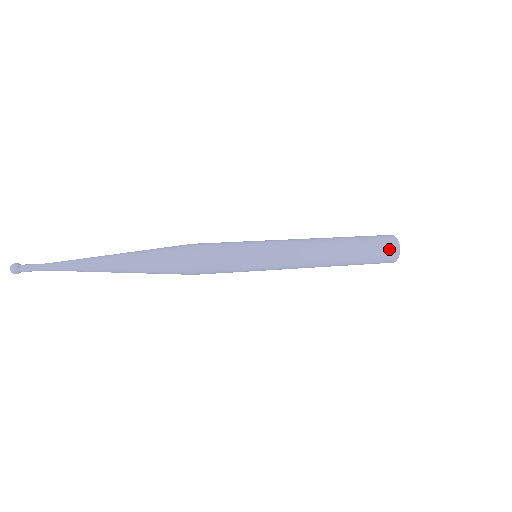
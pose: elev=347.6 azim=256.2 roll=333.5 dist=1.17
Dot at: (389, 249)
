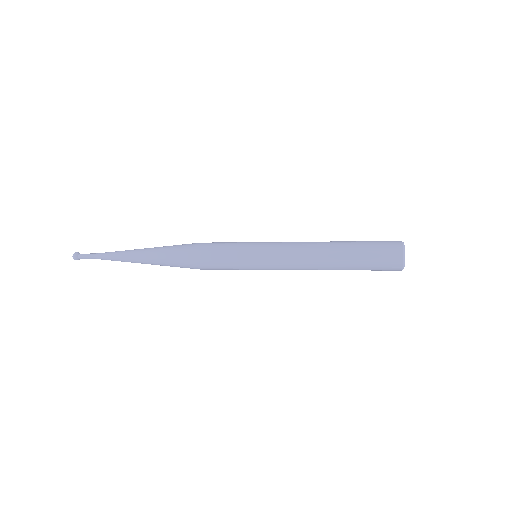
Dot at: (390, 262)
